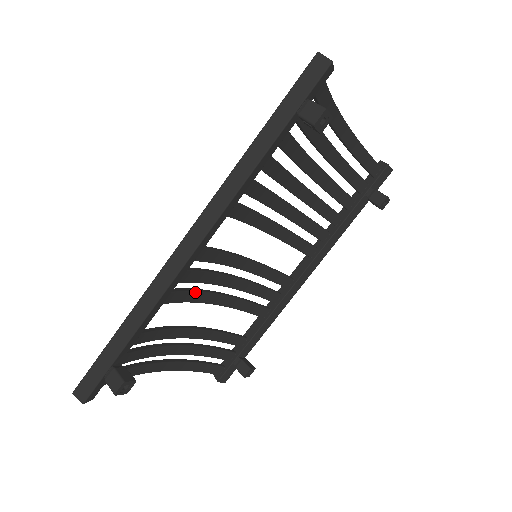
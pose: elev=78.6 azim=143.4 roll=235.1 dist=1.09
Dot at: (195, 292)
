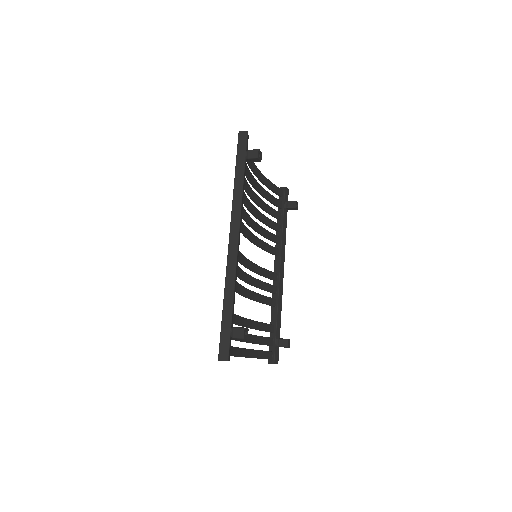
Dot at: (240, 285)
